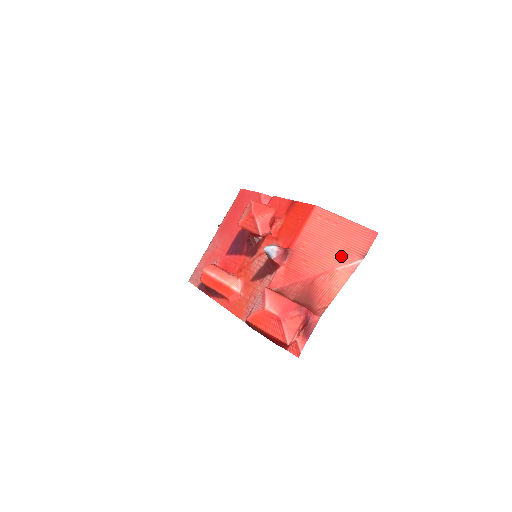
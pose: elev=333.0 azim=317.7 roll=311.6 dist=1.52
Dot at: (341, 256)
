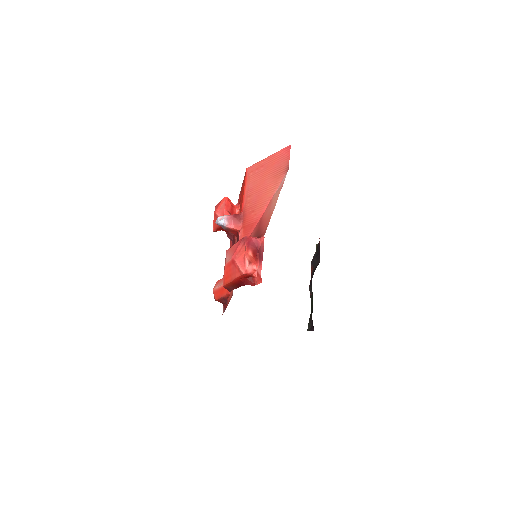
Dot at: (273, 185)
